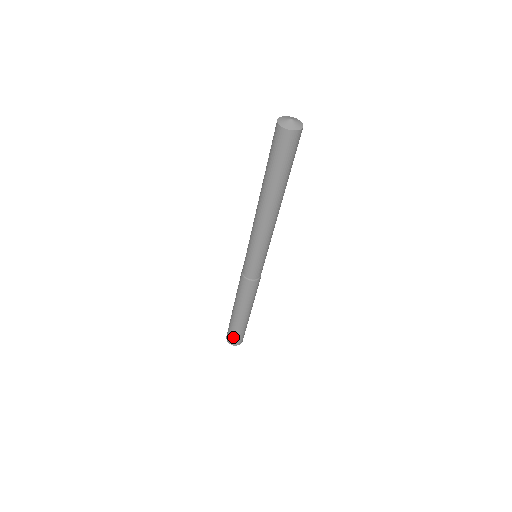
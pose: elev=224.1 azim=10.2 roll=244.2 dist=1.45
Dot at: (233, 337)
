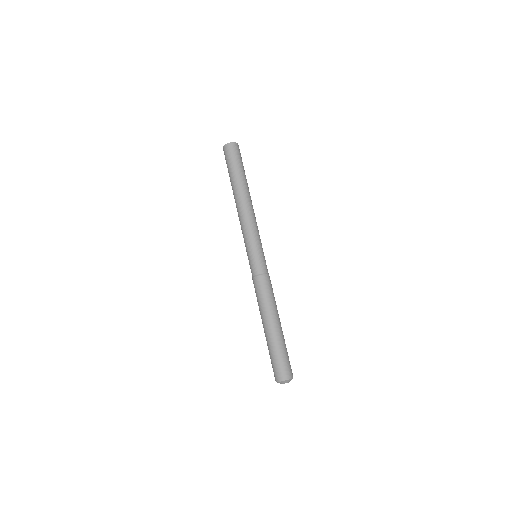
Dot at: (281, 366)
